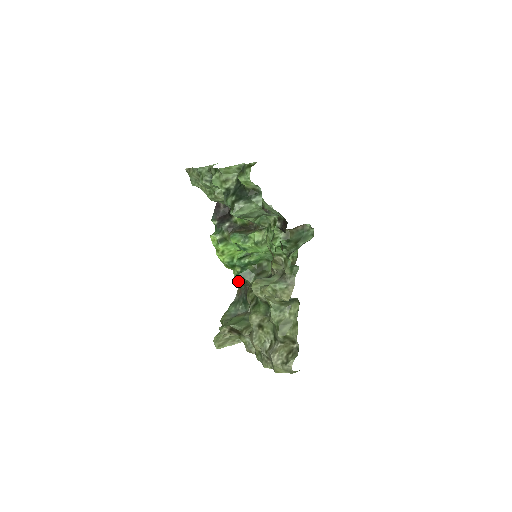
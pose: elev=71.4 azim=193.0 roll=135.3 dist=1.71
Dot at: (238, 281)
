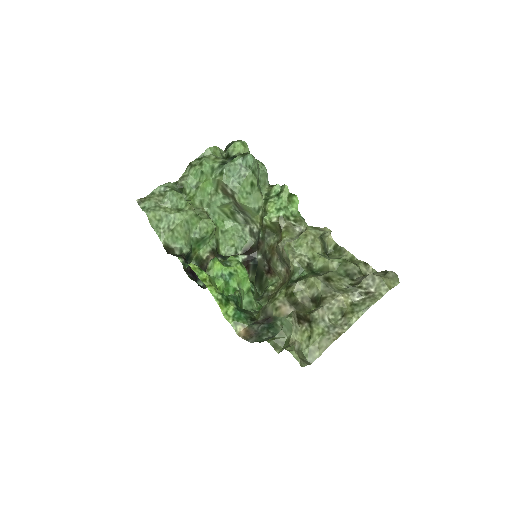
Dot at: (240, 321)
